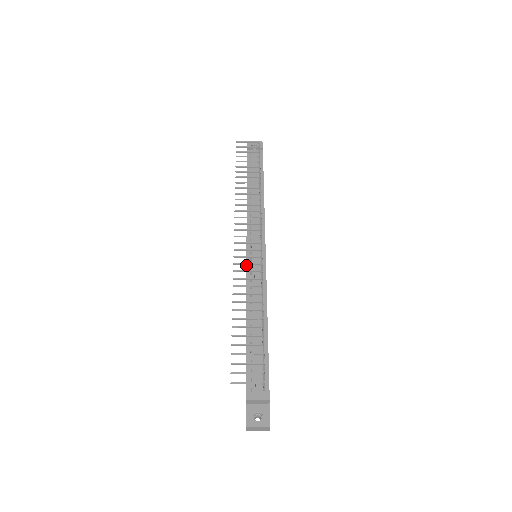
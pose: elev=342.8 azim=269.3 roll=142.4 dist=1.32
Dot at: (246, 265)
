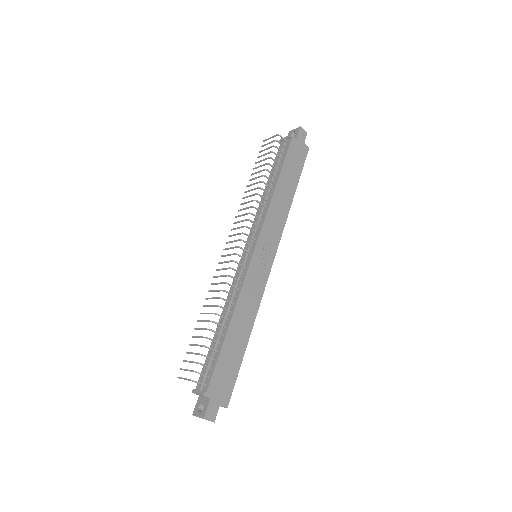
Dot at: (237, 268)
